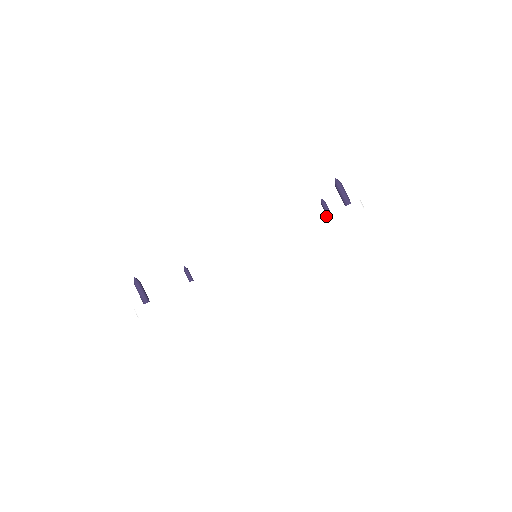
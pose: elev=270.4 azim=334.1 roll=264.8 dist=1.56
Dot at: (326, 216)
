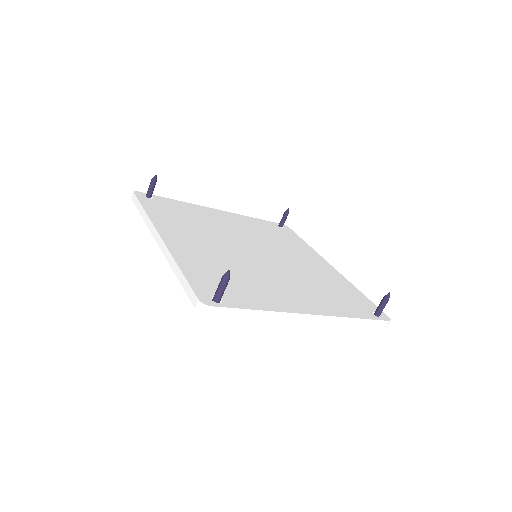
Dot at: (188, 282)
